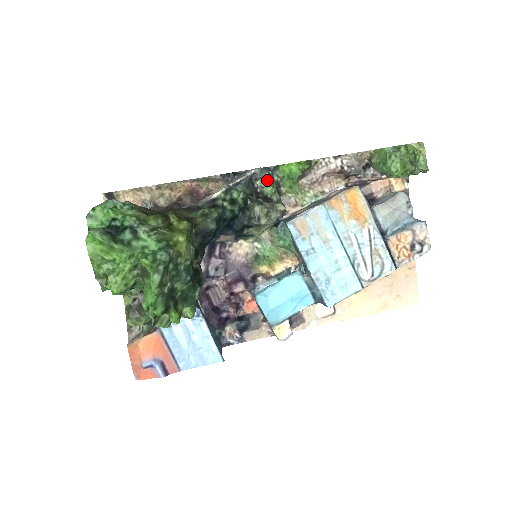
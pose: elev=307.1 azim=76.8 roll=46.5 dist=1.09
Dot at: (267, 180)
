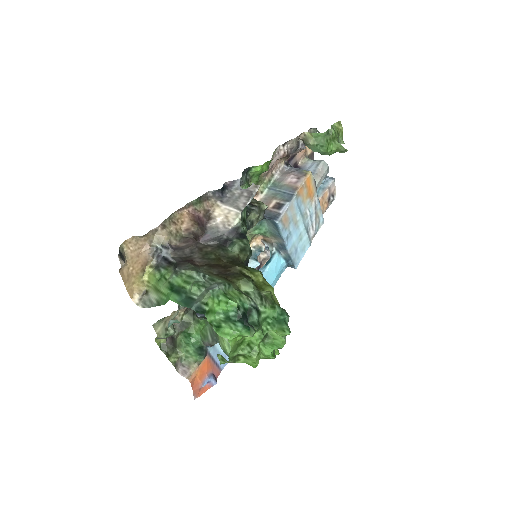
Dot at: (246, 184)
